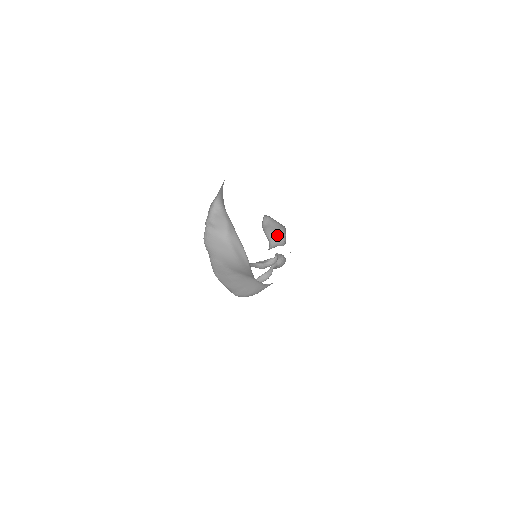
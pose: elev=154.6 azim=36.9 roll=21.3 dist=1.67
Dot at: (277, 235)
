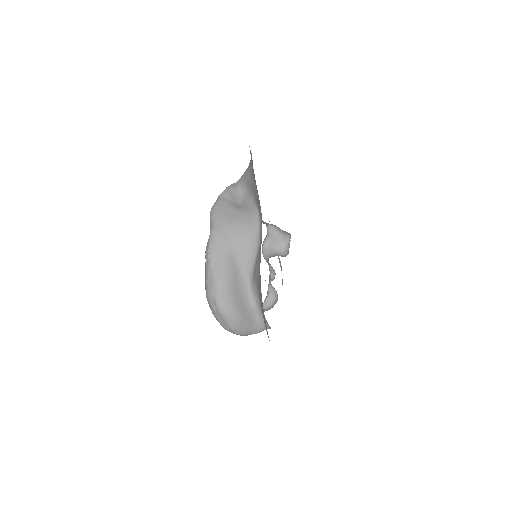
Dot at: (278, 254)
